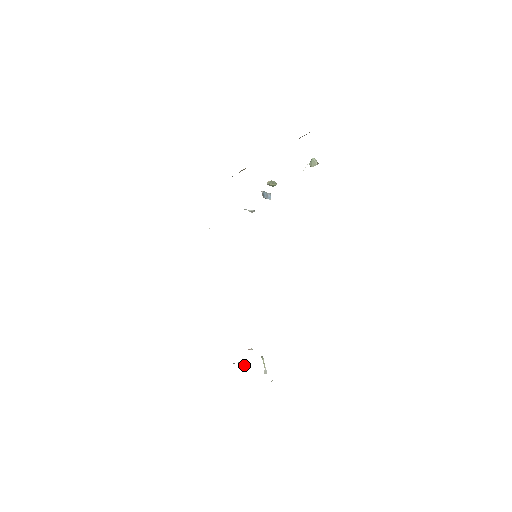
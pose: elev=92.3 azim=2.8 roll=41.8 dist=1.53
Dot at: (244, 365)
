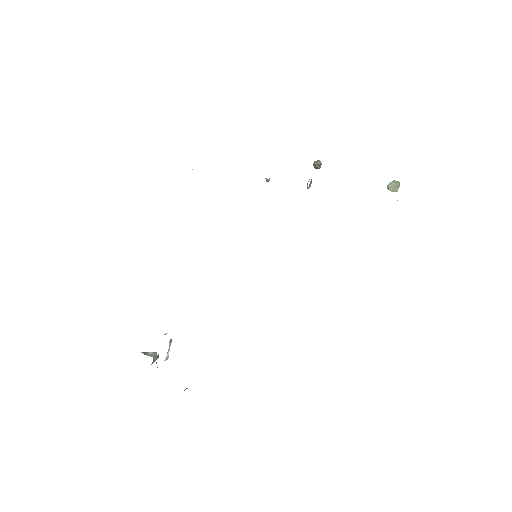
Dot at: (155, 356)
